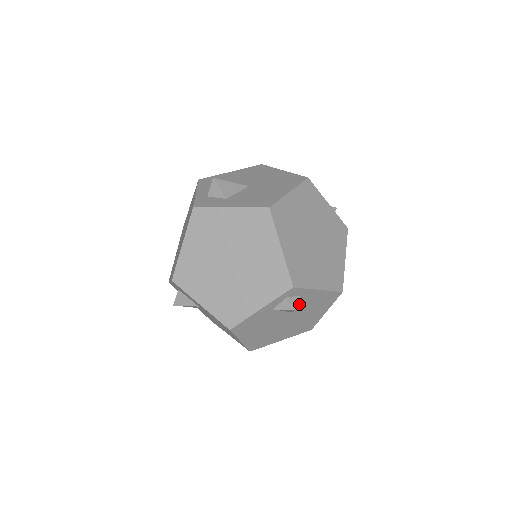
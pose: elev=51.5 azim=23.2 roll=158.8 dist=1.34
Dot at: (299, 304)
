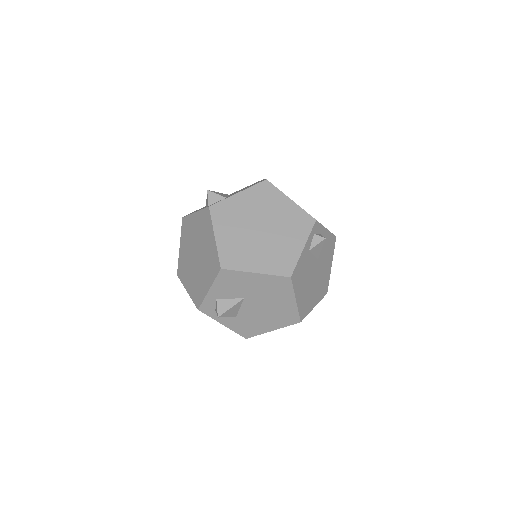
Dot at: occluded
